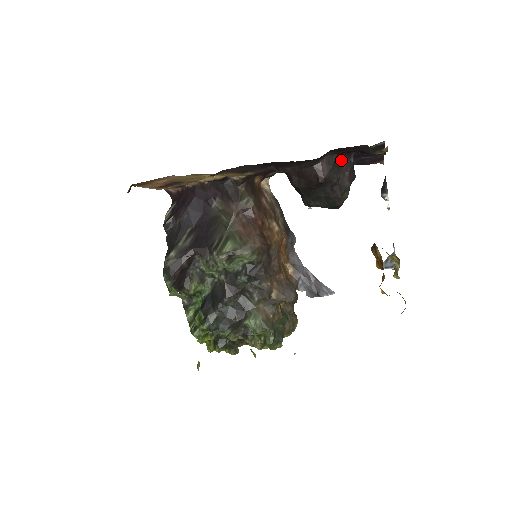
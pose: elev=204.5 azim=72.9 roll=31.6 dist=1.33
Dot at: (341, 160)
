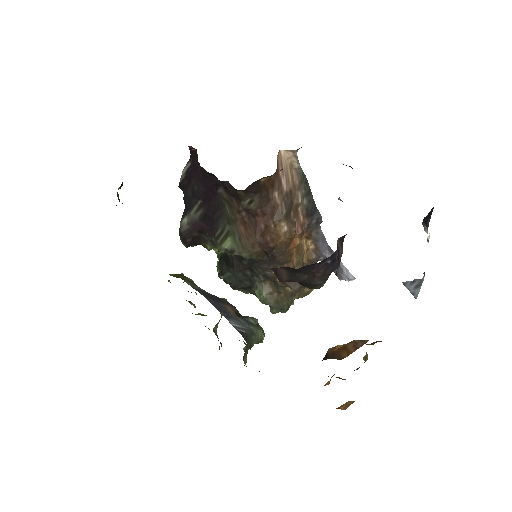
Dot at: (308, 267)
